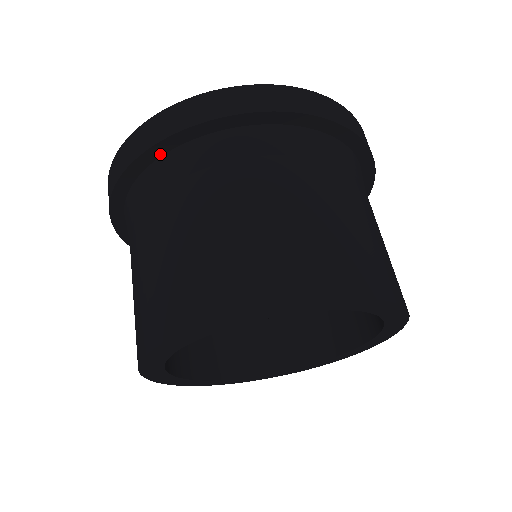
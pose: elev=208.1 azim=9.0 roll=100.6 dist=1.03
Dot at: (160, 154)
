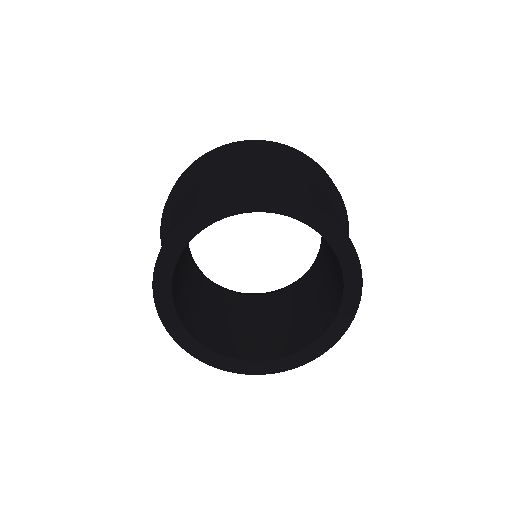
Dot at: (244, 154)
